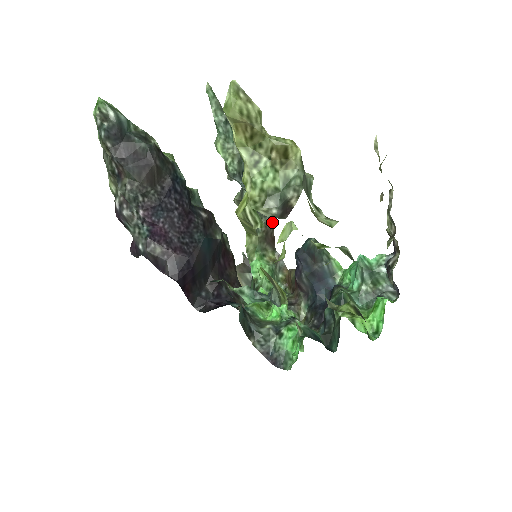
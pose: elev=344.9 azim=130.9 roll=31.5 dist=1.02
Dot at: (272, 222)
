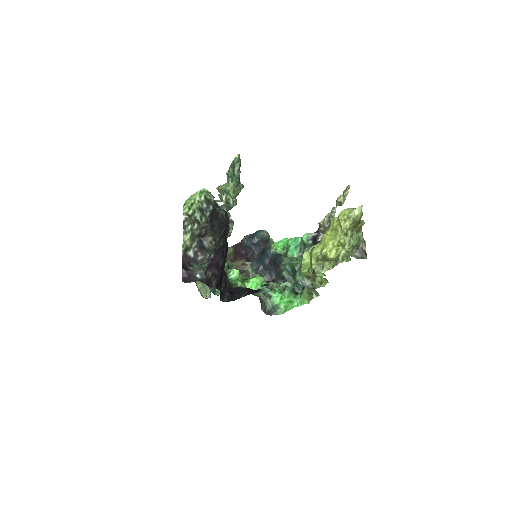
Dot at: occluded
